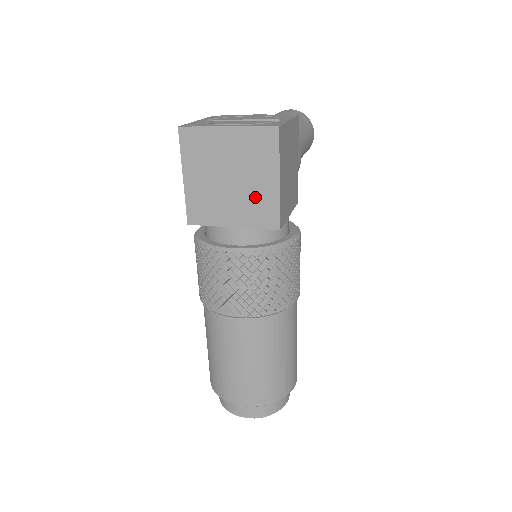
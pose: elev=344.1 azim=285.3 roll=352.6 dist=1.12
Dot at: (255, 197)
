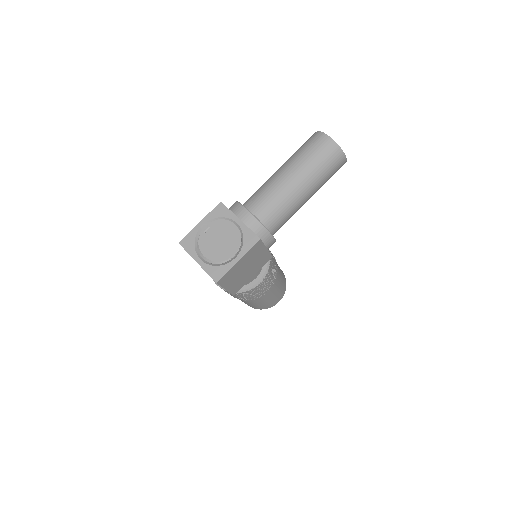
Dot at: occluded
